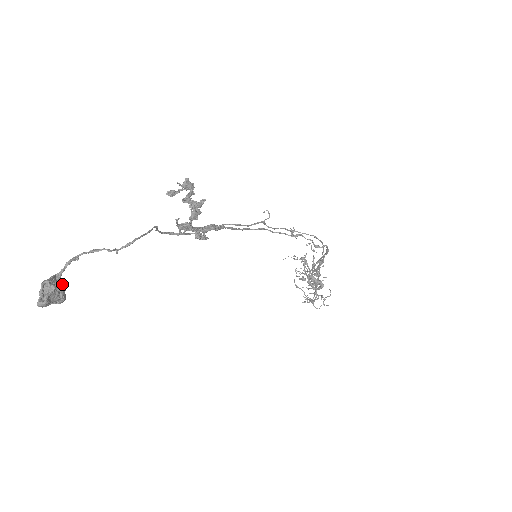
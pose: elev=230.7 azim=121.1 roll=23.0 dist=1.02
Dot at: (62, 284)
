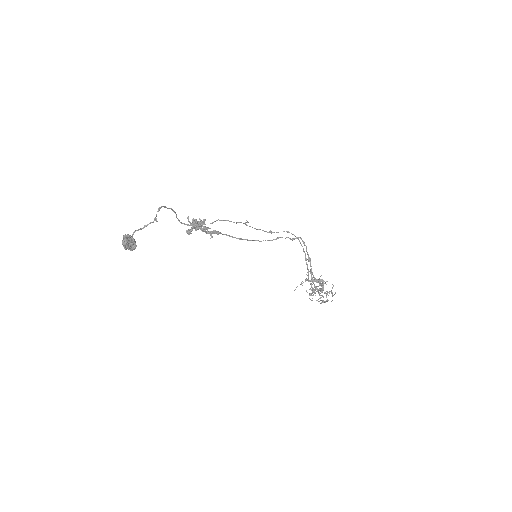
Dot at: (133, 240)
